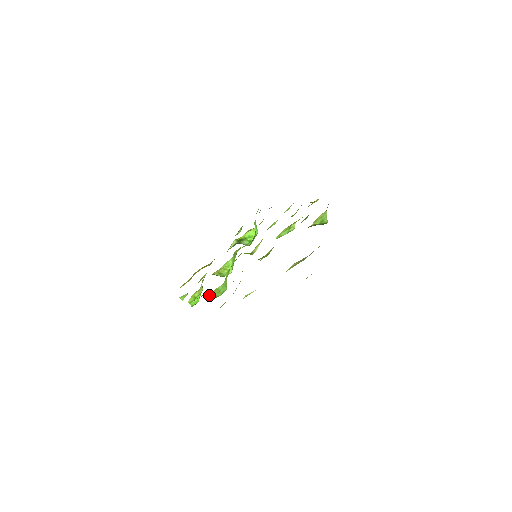
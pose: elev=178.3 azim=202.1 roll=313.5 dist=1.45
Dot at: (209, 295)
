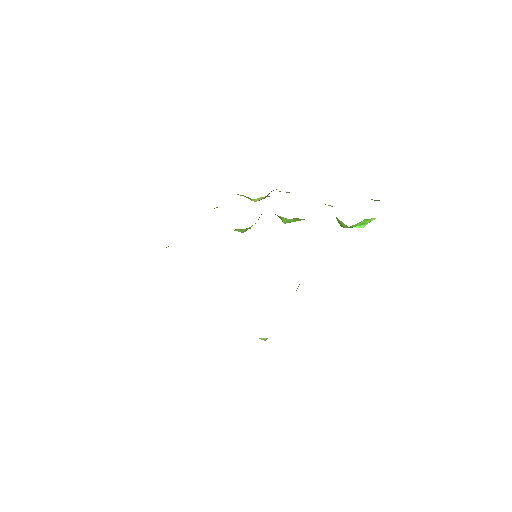
Dot at: occluded
